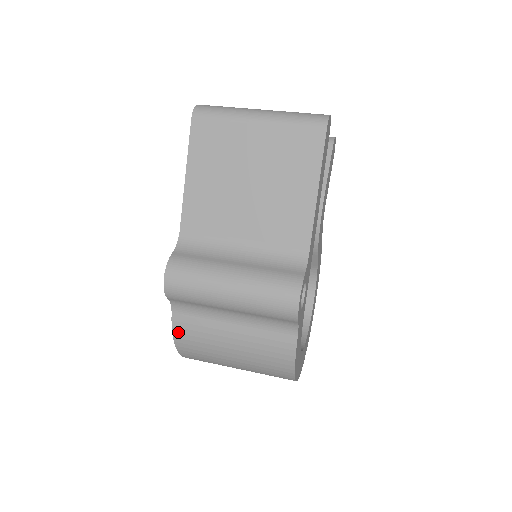
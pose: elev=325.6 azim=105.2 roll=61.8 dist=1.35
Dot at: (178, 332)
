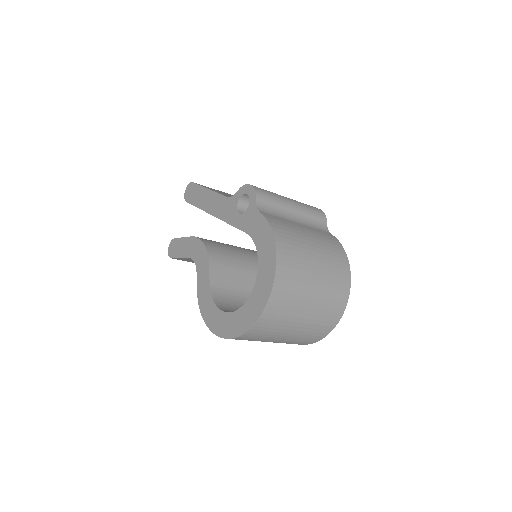
Dot at: (272, 222)
